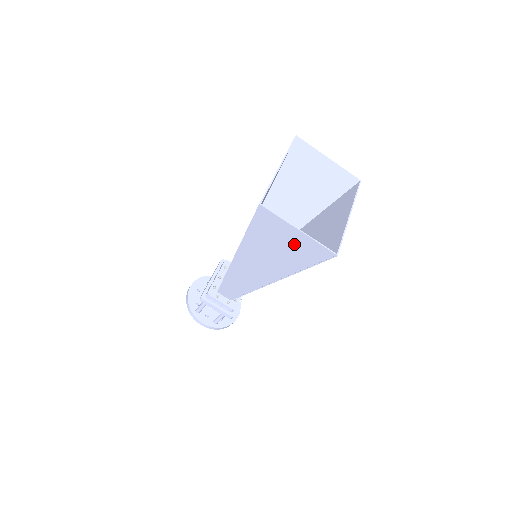
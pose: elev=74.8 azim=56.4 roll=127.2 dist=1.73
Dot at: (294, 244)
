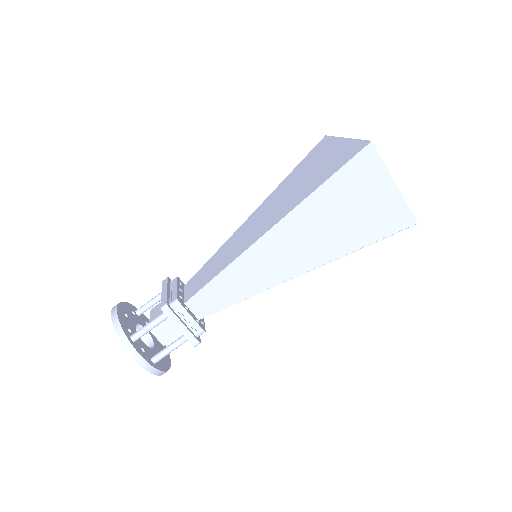
Dot at: (376, 206)
